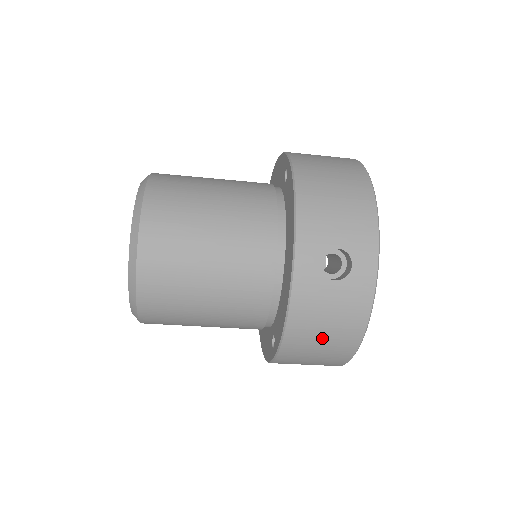
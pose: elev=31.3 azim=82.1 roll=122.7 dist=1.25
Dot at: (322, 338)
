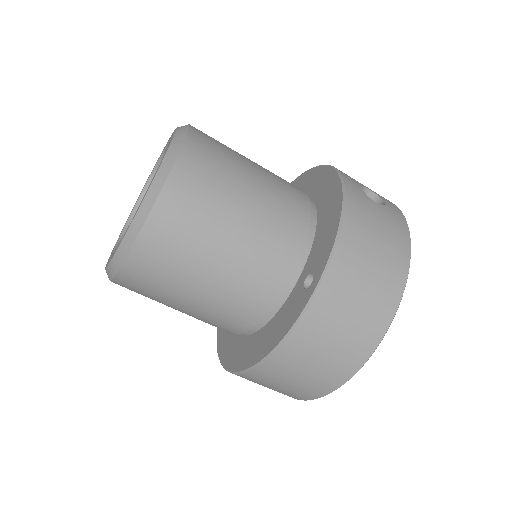
Dot at: (374, 254)
